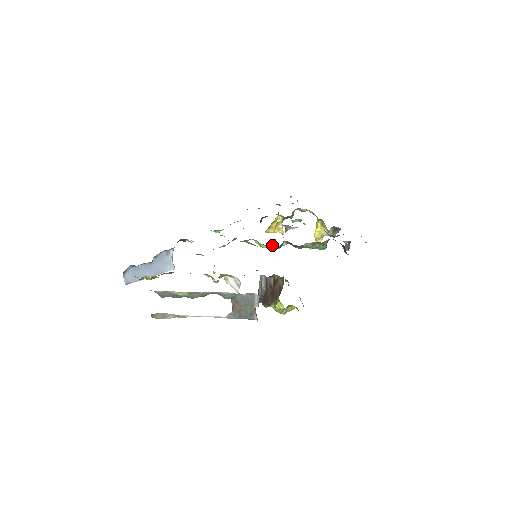
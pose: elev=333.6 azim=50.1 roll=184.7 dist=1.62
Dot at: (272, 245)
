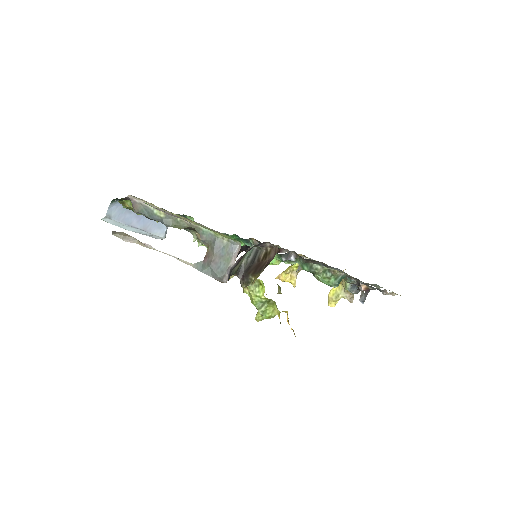
Dot at: (278, 262)
